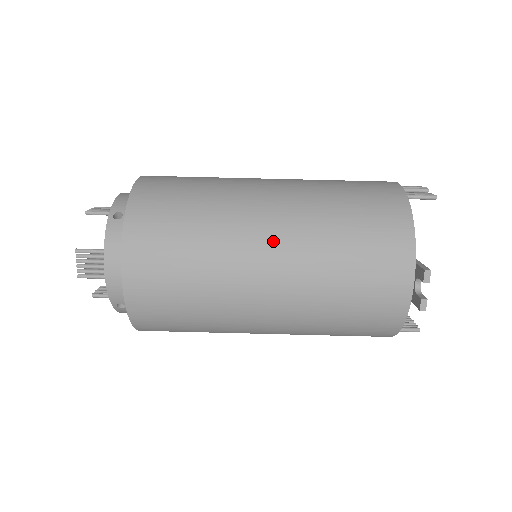
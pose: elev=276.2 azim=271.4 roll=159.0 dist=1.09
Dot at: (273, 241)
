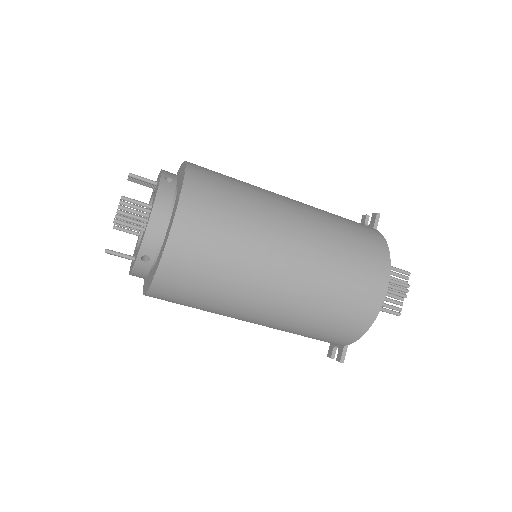
Dot at: (260, 320)
